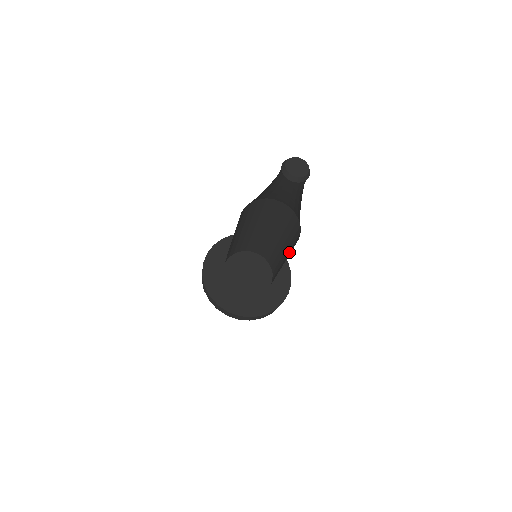
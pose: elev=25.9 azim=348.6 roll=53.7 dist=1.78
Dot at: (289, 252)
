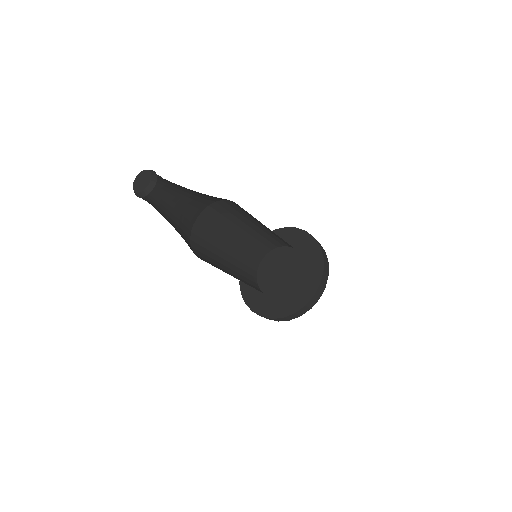
Dot at: occluded
